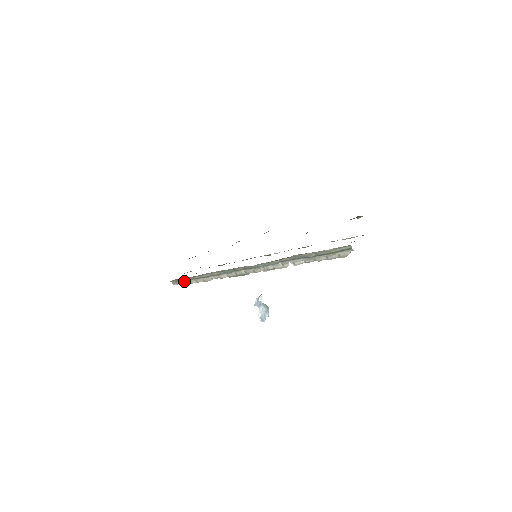
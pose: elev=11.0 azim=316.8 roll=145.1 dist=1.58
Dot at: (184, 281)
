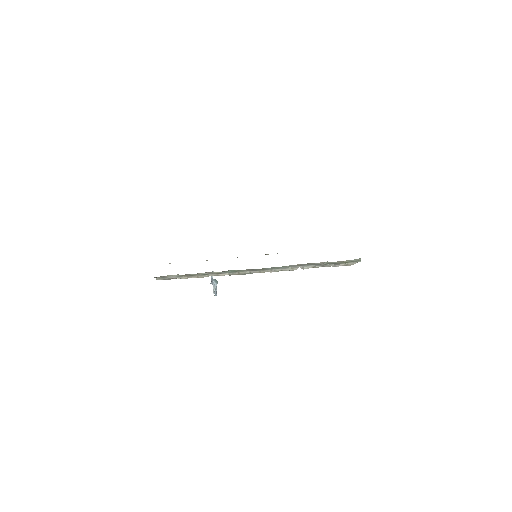
Dot at: (172, 277)
